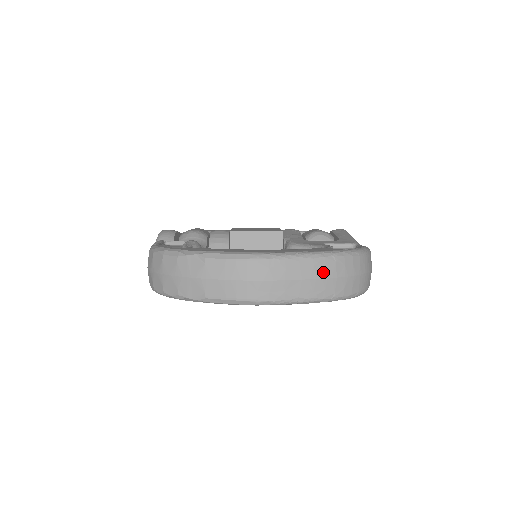
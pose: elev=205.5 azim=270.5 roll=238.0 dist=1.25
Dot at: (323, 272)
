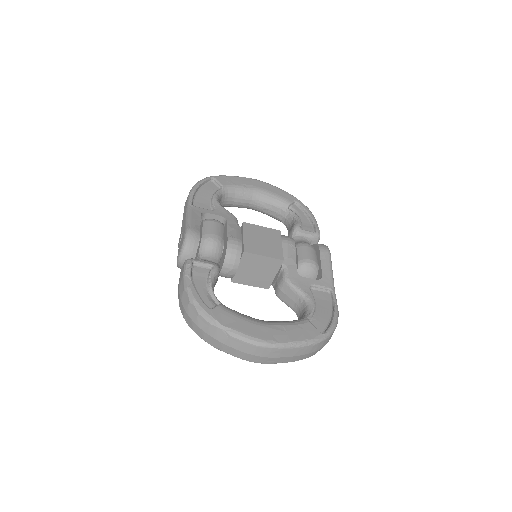
Dot at: (303, 352)
